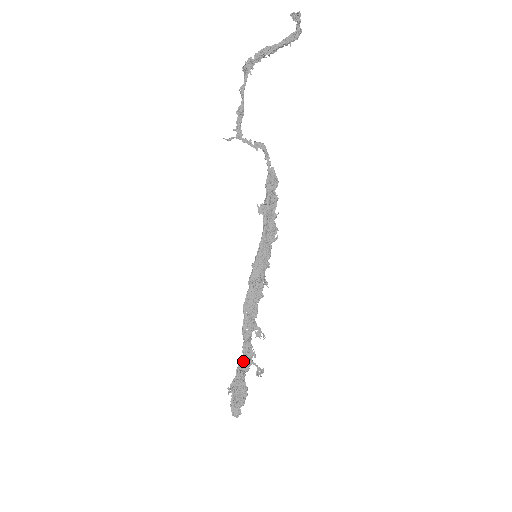
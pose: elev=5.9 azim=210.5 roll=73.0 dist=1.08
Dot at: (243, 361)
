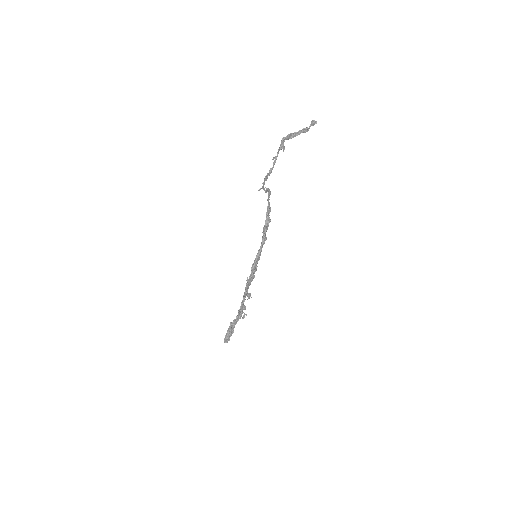
Dot at: (241, 314)
